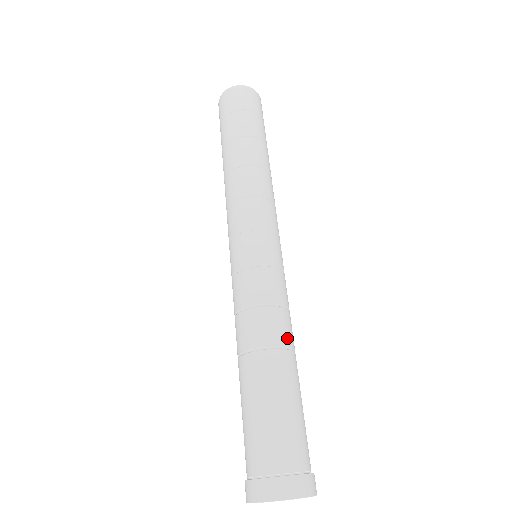
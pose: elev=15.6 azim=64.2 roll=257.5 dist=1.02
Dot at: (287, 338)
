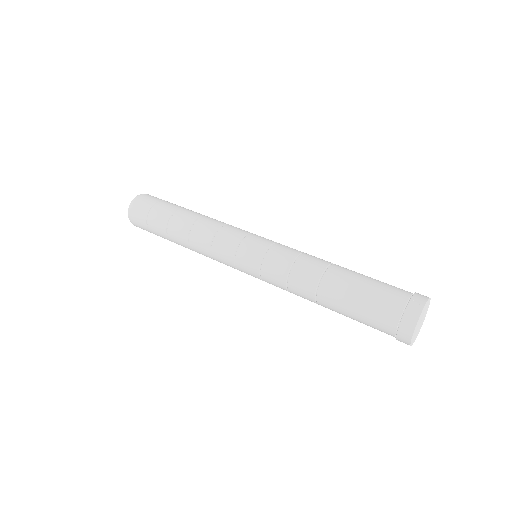
Dot at: occluded
